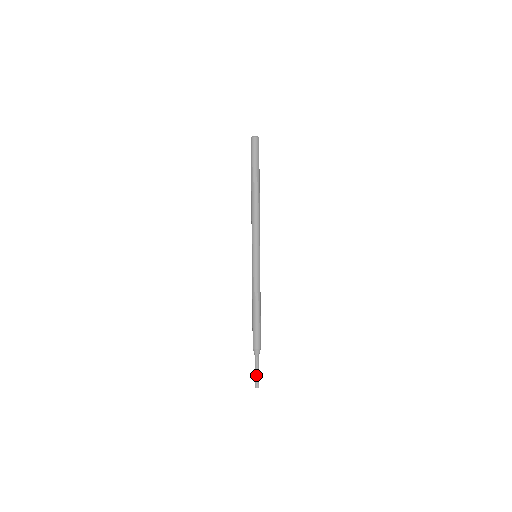
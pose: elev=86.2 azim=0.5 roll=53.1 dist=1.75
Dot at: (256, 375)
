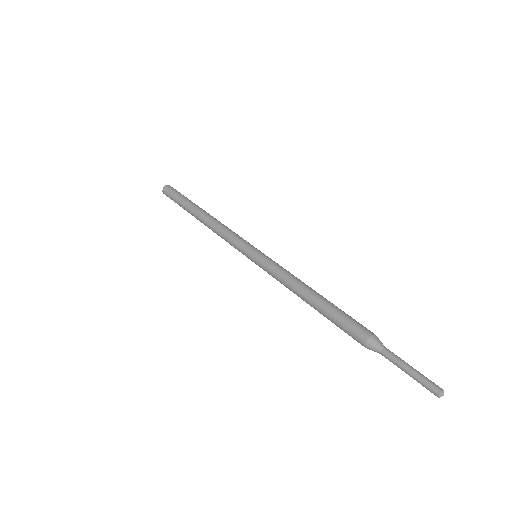
Dot at: (413, 377)
